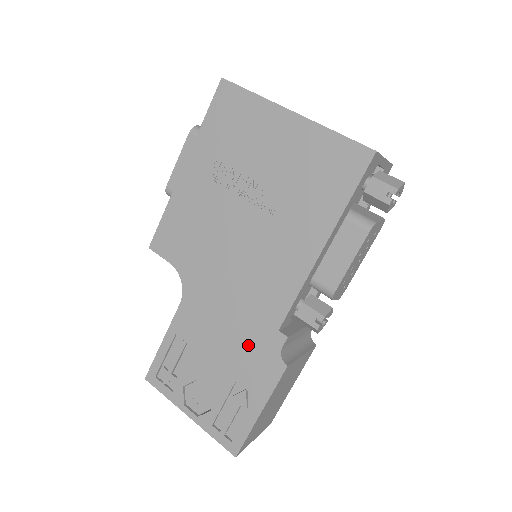
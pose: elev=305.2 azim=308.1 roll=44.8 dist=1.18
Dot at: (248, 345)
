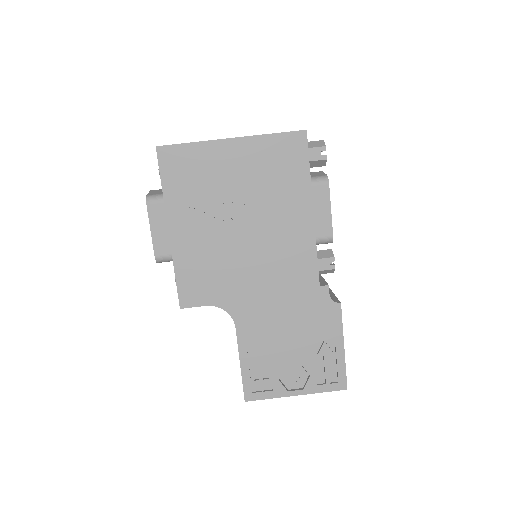
Dot at: (306, 312)
